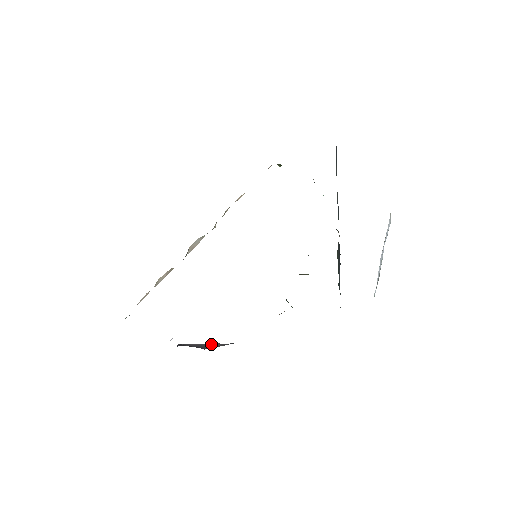
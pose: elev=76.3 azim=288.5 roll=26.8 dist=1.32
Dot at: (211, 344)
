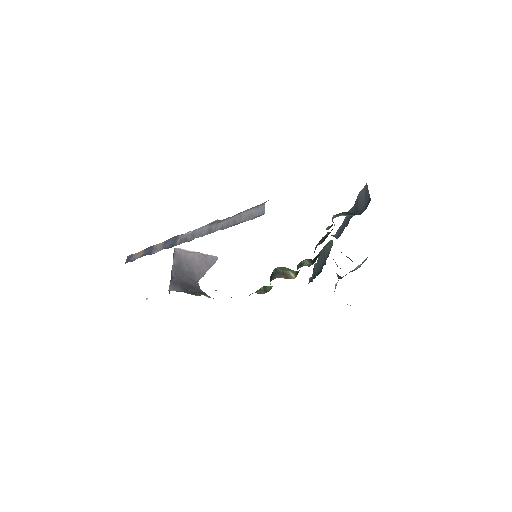
Dot at: (198, 259)
